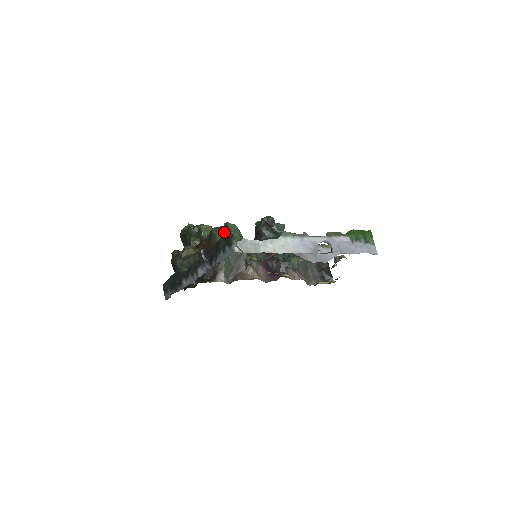
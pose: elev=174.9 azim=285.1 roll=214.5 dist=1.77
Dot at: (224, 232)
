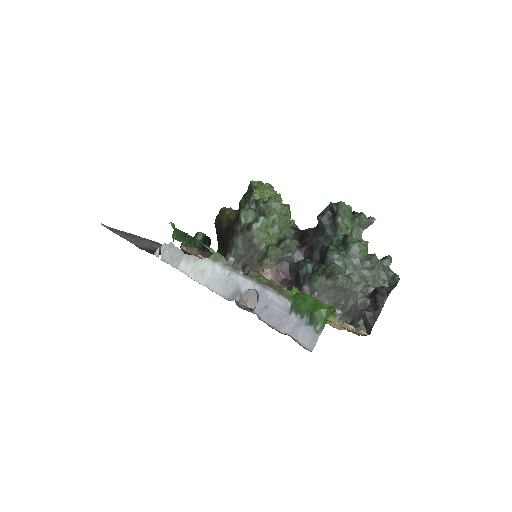
Dot at: (258, 208)
